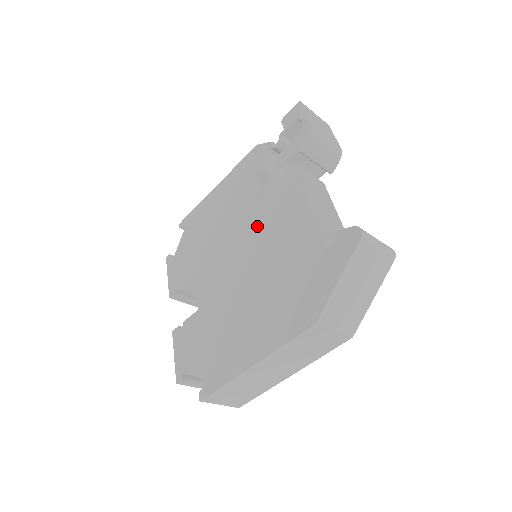
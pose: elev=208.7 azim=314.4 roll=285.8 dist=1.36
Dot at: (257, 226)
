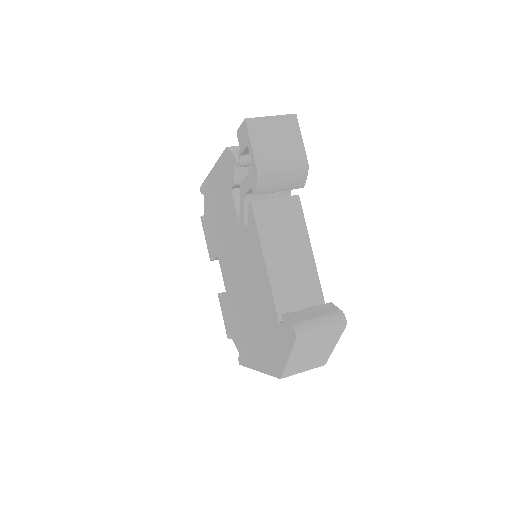
Dot at: (241, 252)
